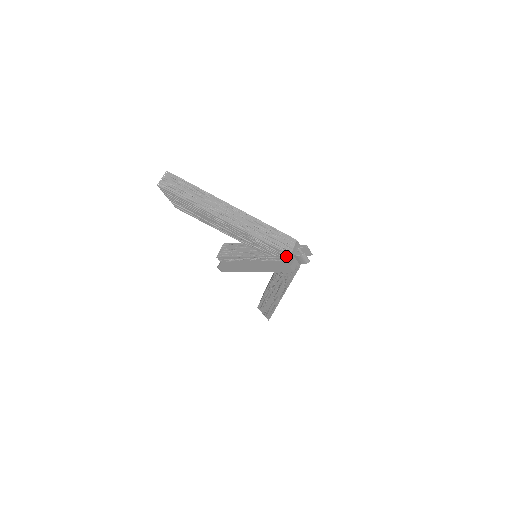
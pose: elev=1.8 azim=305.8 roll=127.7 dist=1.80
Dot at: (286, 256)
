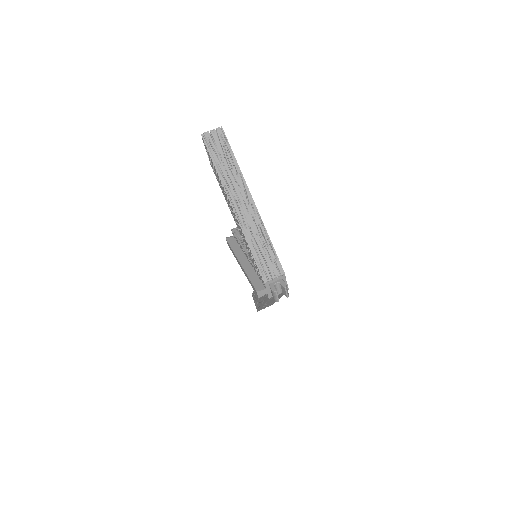
Dot at: (262, 280)
